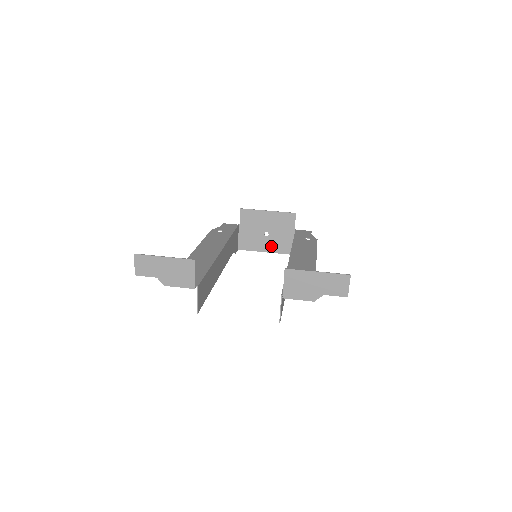
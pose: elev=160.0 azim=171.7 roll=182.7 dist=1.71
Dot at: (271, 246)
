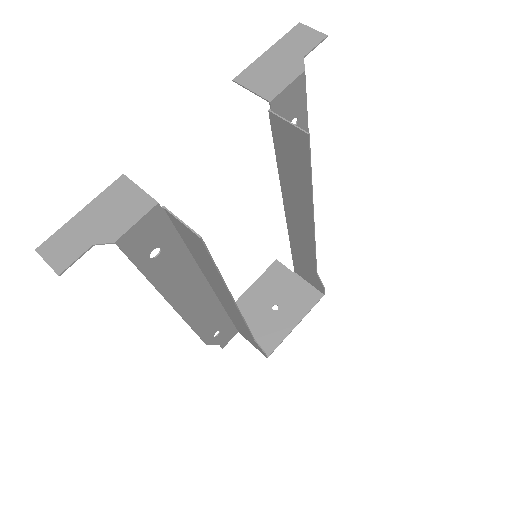
Dot at: (294, 313)
